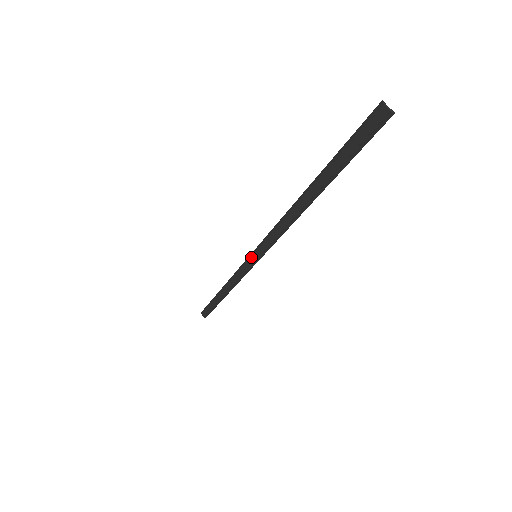
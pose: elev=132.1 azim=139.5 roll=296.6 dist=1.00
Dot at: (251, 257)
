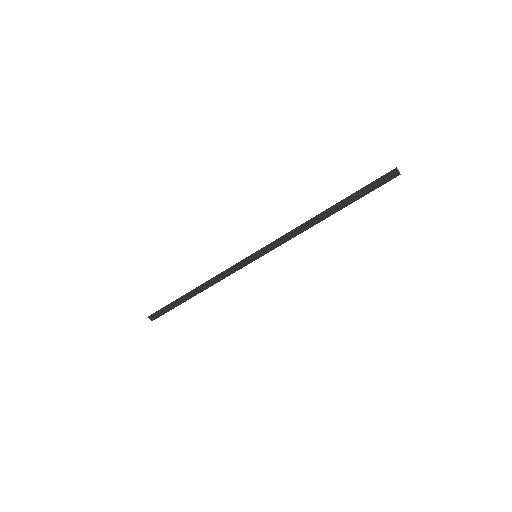
Dot at: (251, 257)
